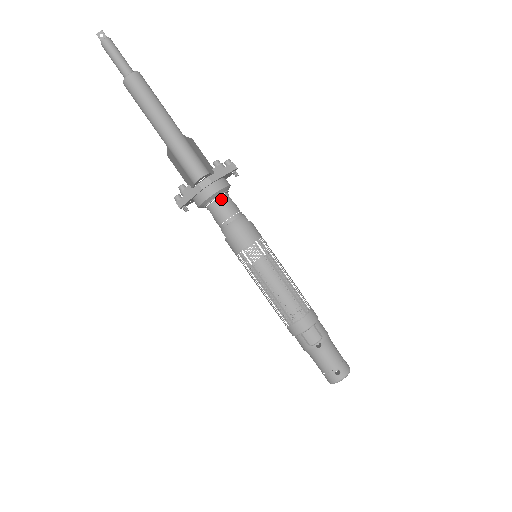
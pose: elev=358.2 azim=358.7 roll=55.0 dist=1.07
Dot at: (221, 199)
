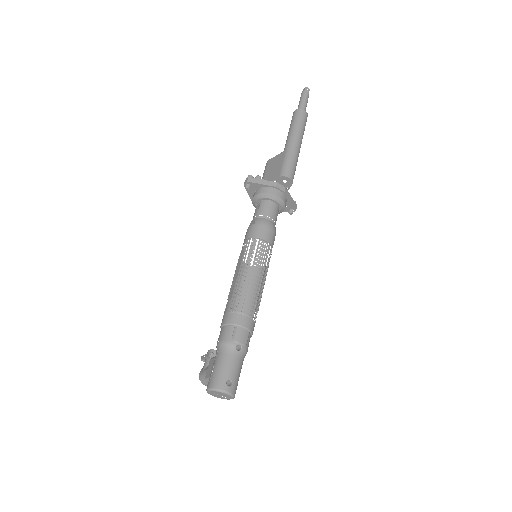
Dot at: (276, 206)
